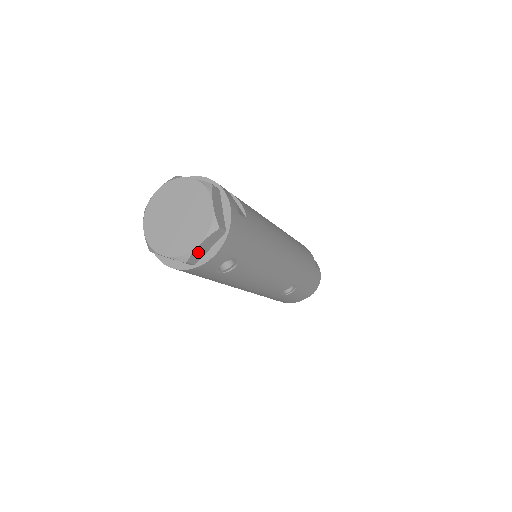
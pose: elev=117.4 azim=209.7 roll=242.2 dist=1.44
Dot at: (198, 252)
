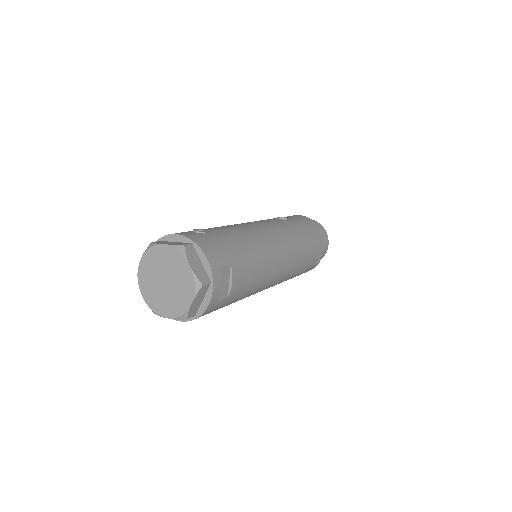
Dot at: occluded
